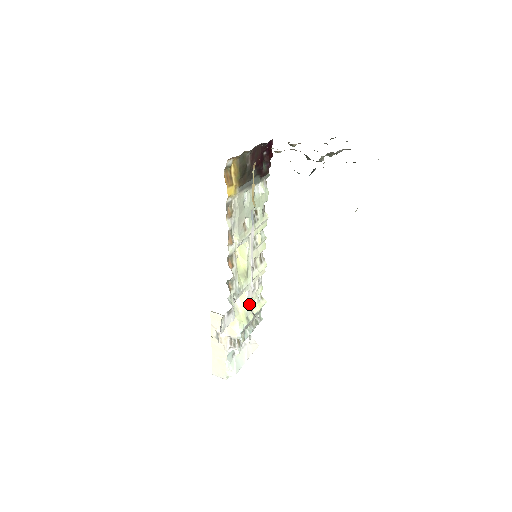
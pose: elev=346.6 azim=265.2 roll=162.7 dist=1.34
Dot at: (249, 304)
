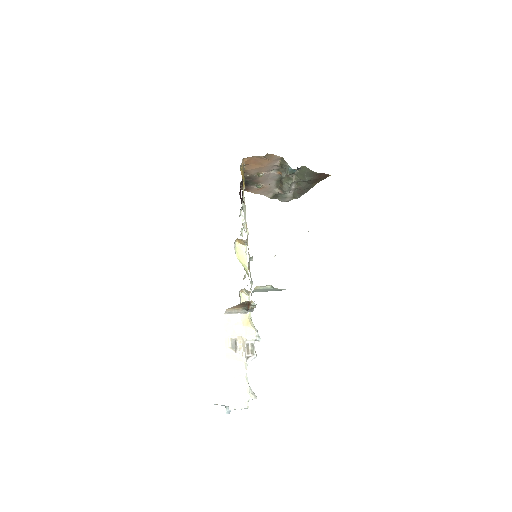
Dot at: occluded
